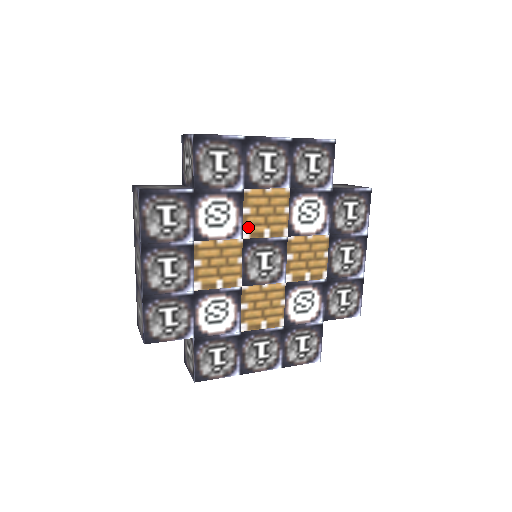
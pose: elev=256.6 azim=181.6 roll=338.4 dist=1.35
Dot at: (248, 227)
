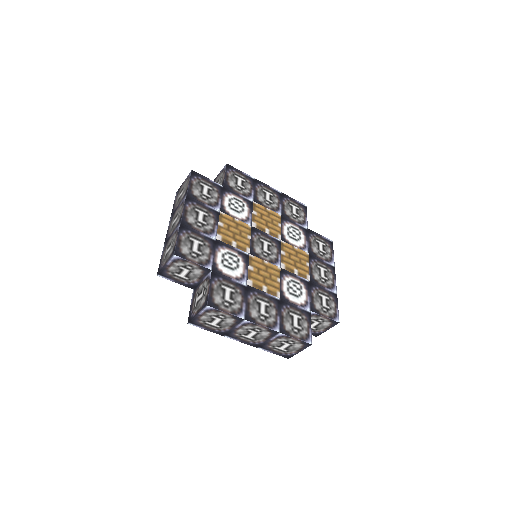
Dot at: (255, 222)
